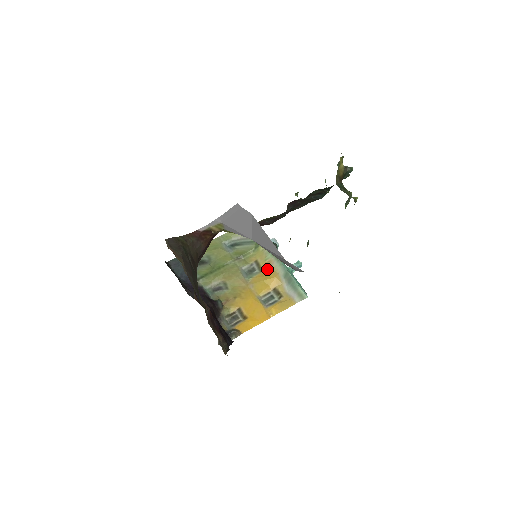
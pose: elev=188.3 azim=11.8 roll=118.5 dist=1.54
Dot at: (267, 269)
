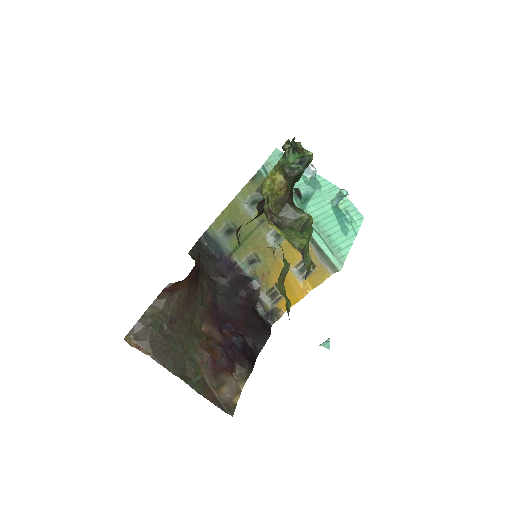
Dot at: occluded
